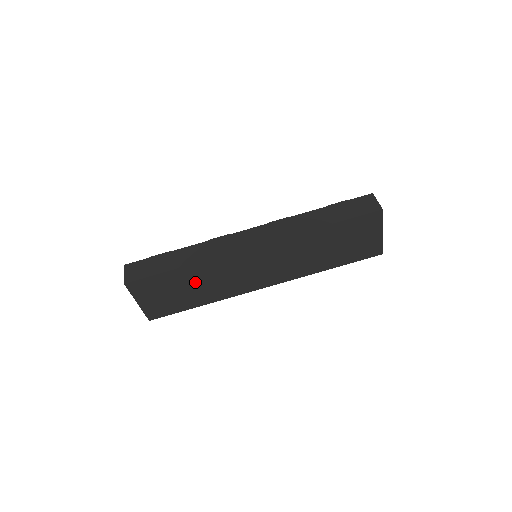
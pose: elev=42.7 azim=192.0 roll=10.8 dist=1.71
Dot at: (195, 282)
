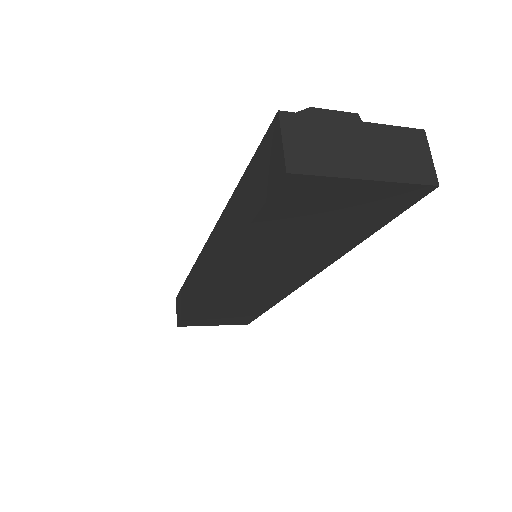
Dot at: (224, 308)
